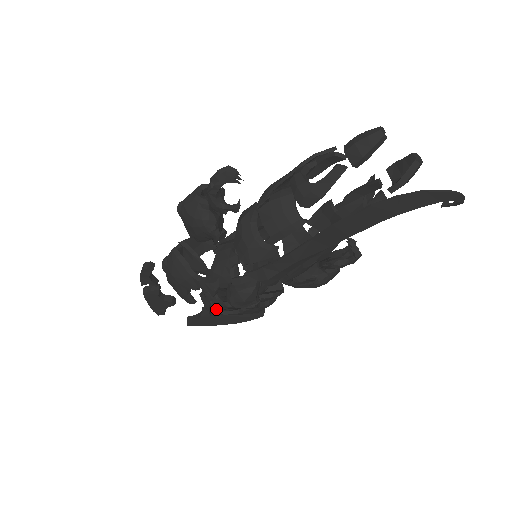
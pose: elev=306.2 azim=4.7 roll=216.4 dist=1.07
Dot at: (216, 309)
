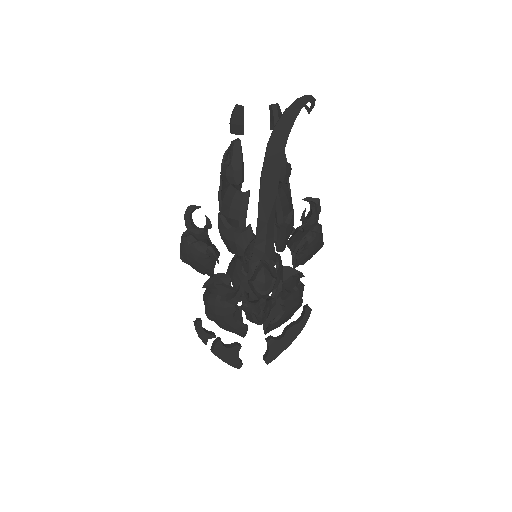
Dot at: (260, 313)
